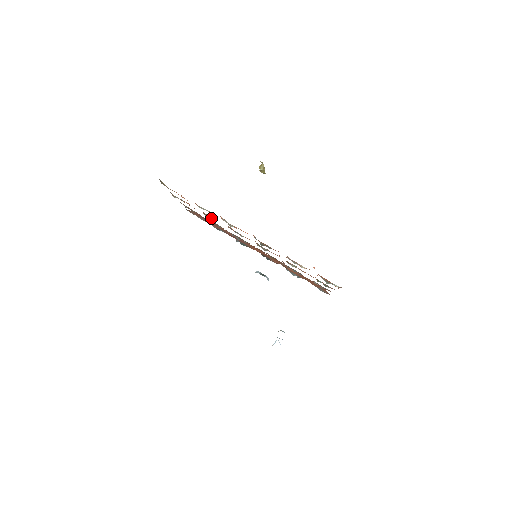
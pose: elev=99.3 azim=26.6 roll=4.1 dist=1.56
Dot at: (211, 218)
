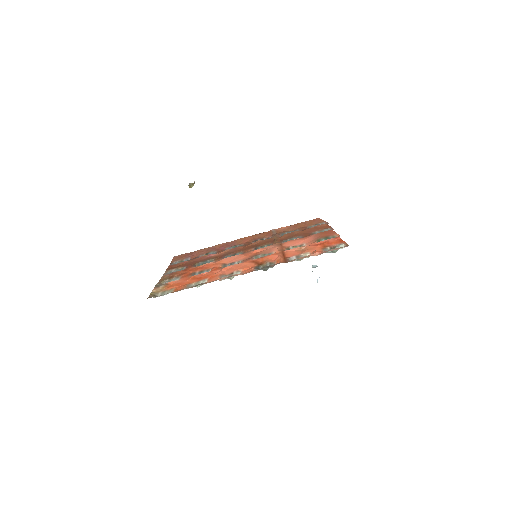
Dot at: occluded
